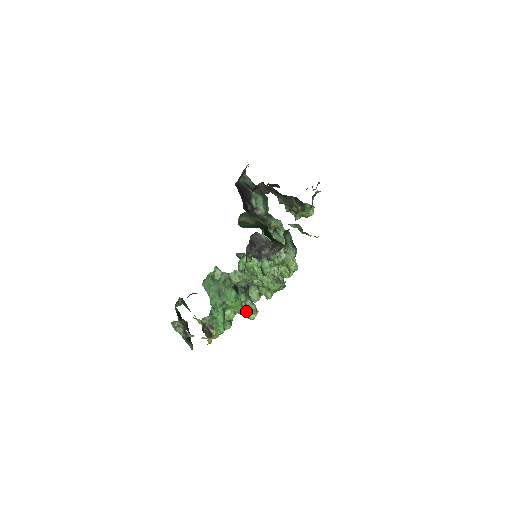
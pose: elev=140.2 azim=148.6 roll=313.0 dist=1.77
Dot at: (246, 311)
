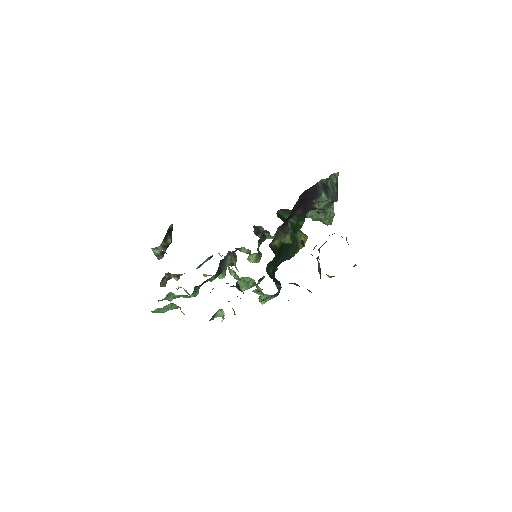
Dot at: occluded
